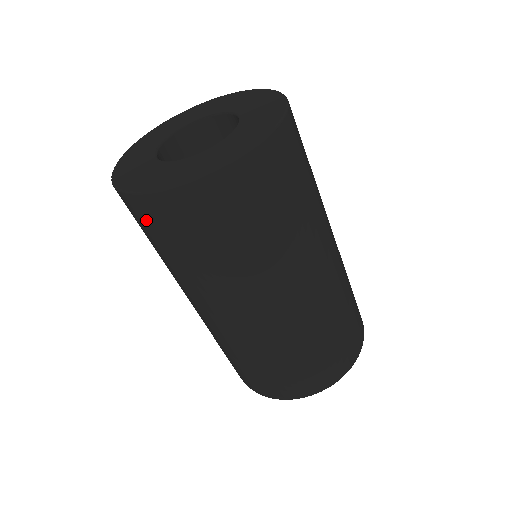
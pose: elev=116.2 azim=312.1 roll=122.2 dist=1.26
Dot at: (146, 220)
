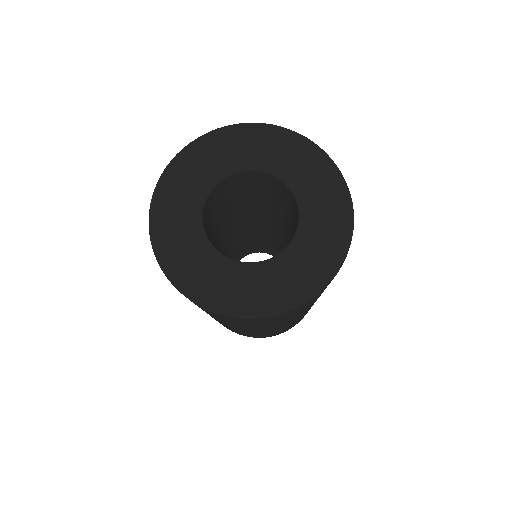
Dot at: occluded
